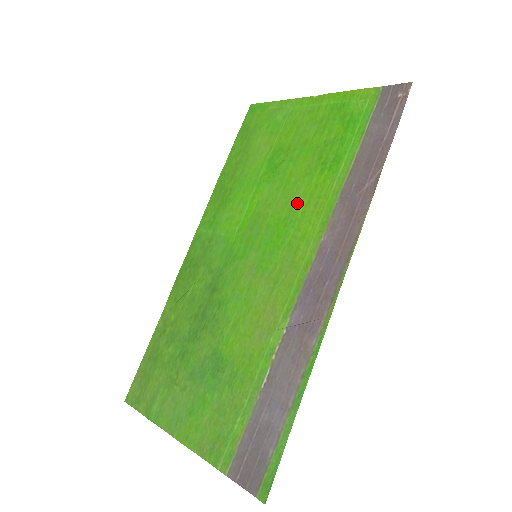
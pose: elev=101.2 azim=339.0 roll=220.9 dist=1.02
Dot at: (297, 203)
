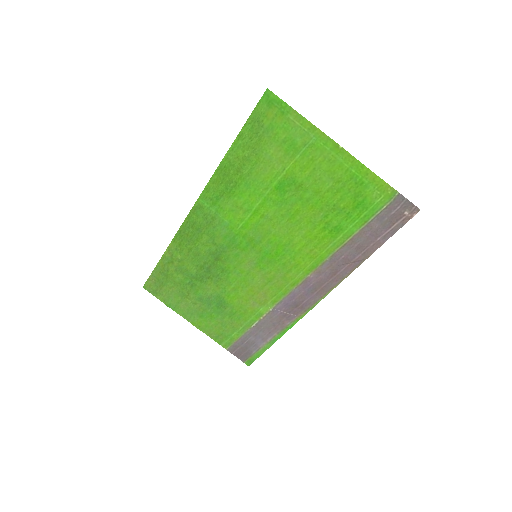
Dot at: (297, 240)
